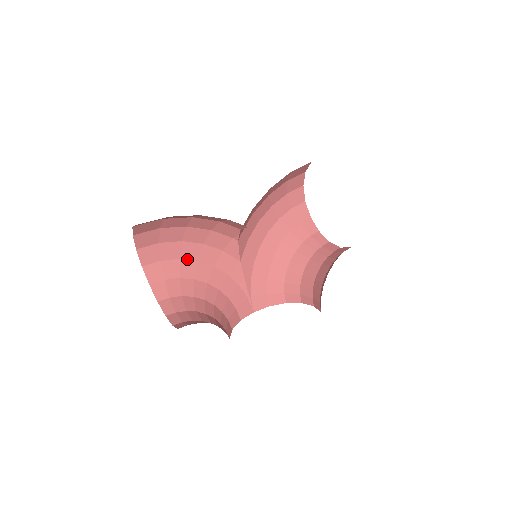
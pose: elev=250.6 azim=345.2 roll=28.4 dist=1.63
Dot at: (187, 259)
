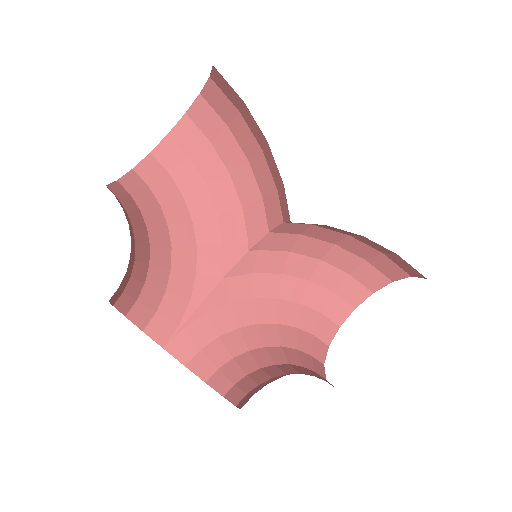
Dot at: (188, 206)
